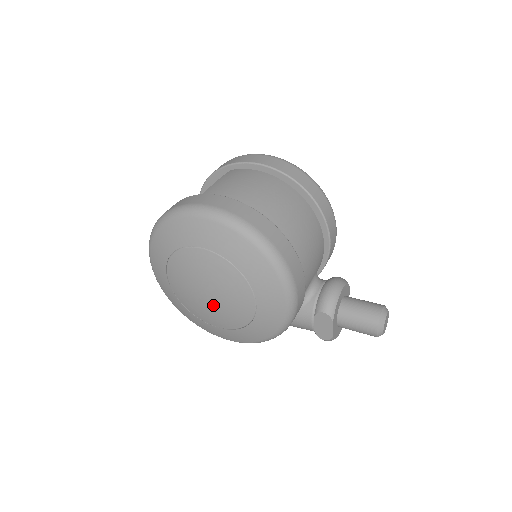
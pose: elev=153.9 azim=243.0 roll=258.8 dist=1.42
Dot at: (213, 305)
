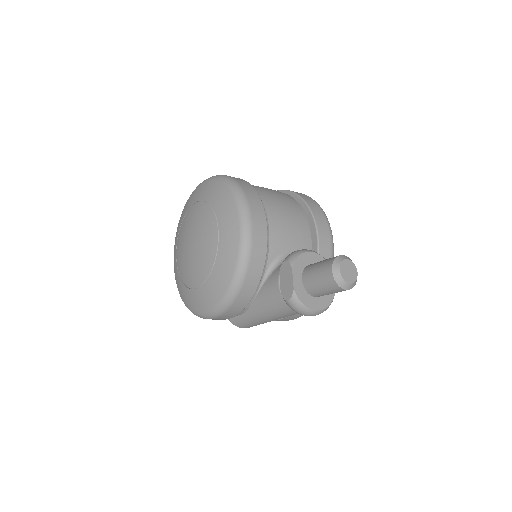
Dot at: (193, 254)
